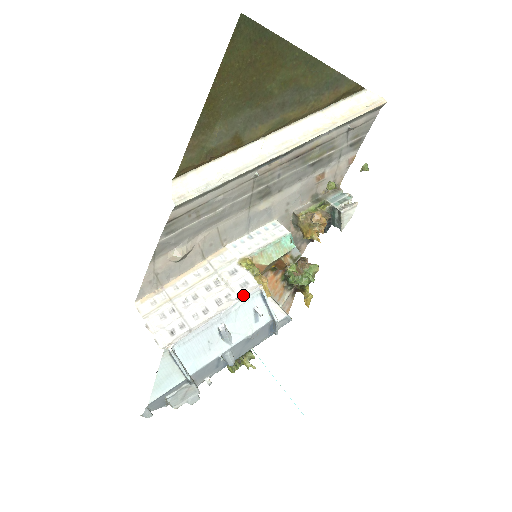
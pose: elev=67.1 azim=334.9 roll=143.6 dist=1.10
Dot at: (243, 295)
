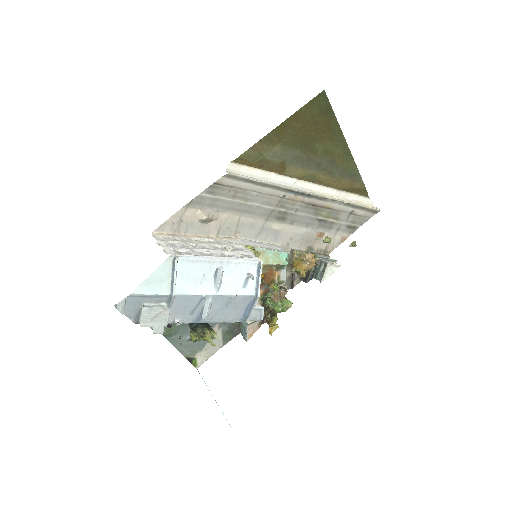
Dot at: (246, 257)
